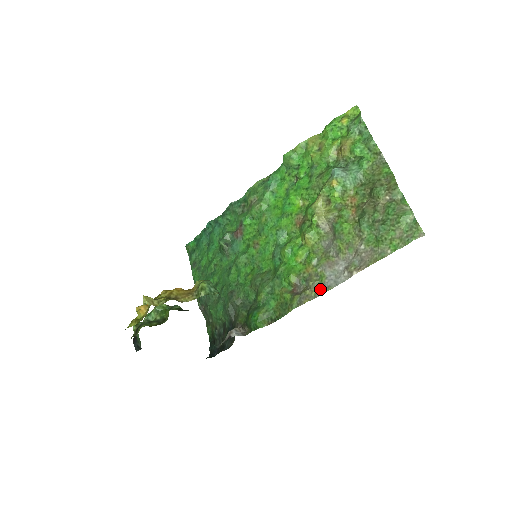
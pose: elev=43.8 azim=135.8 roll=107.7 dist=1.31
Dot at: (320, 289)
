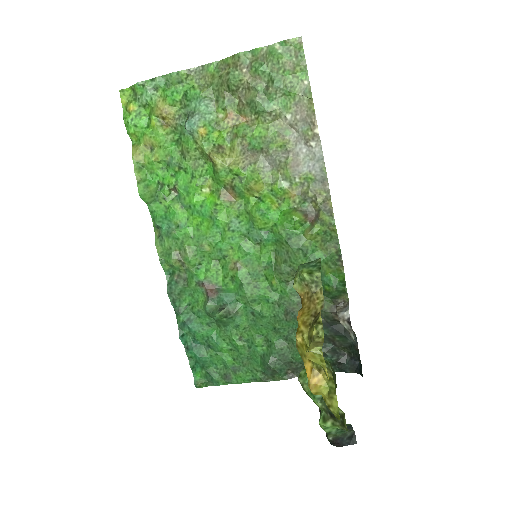
Dot at: (320, 183)
